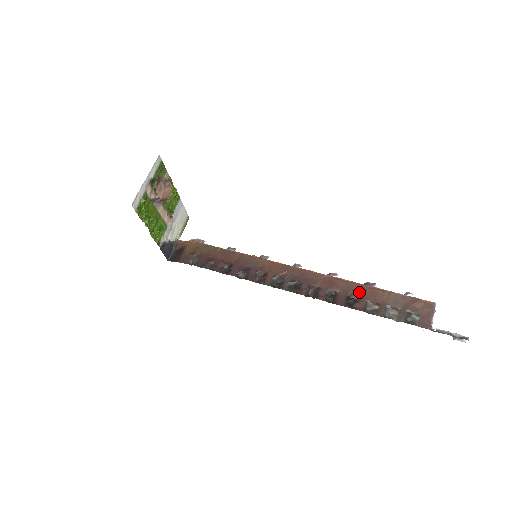
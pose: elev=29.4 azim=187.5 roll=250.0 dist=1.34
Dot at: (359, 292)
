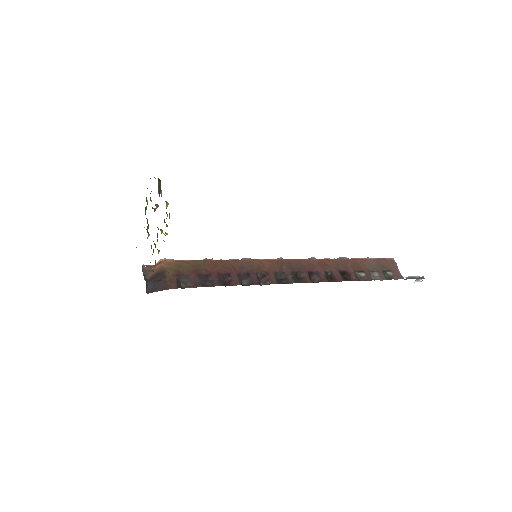
Dot at: (346, 266)
